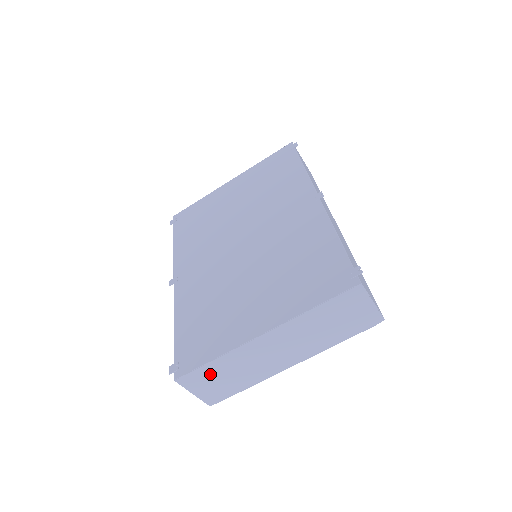
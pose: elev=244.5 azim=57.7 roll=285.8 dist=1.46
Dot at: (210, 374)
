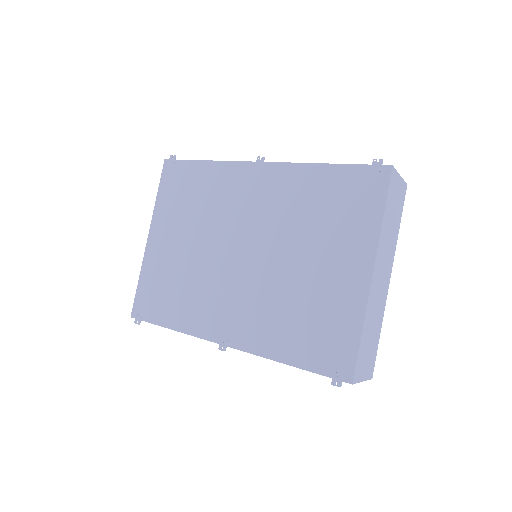
Dot at: (364, 349)
